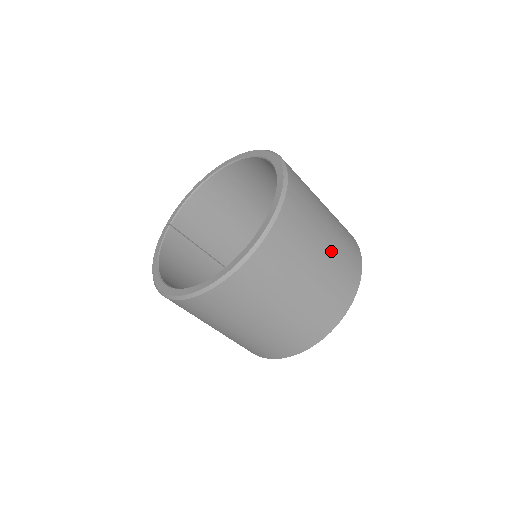
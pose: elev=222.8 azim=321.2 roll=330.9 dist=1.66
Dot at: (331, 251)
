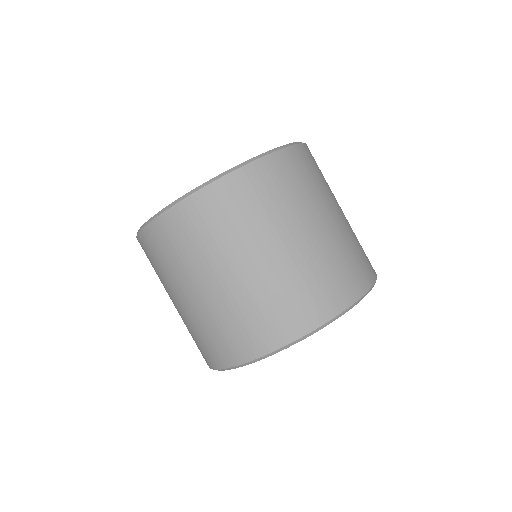
Dot at: (334, 231)
